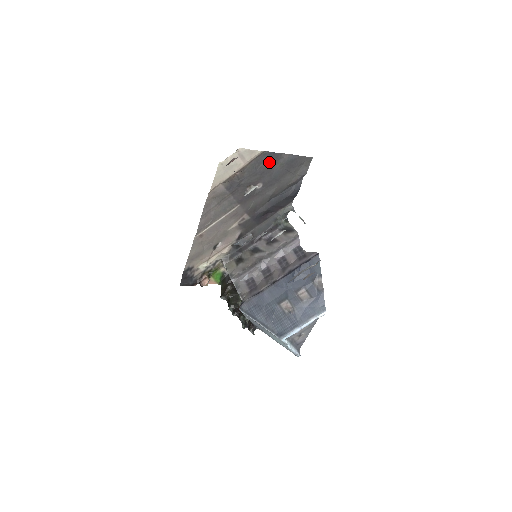
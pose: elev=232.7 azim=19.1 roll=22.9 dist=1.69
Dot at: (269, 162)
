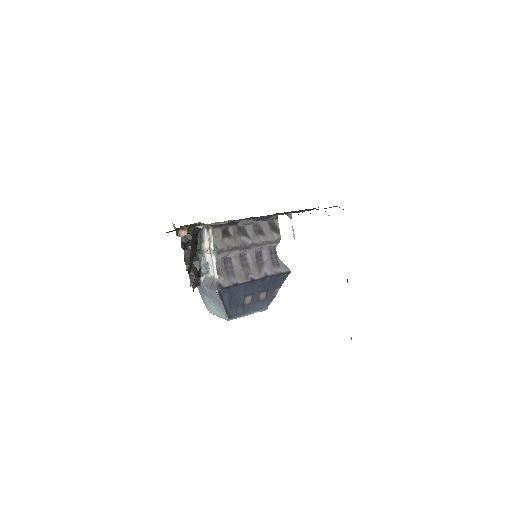
Dot at: occluded
